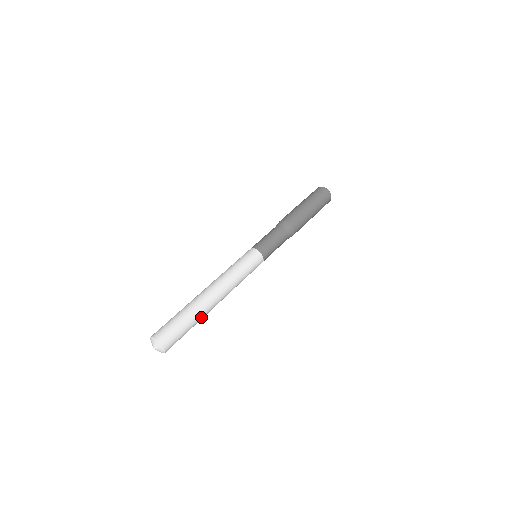
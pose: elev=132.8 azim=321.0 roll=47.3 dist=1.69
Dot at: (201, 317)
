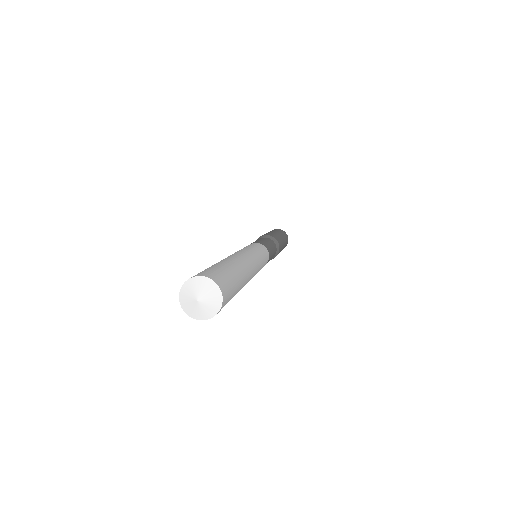
Dot at: (243, 283)
